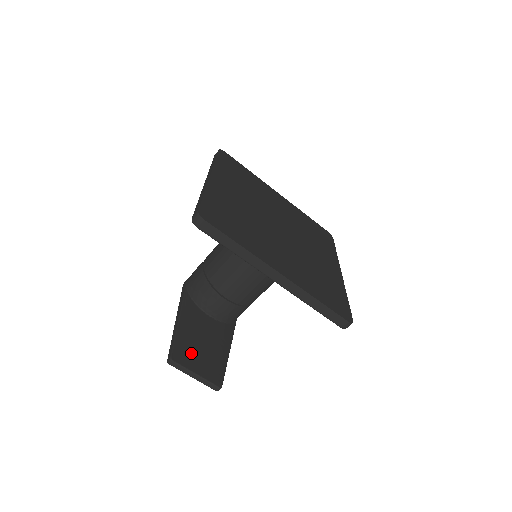
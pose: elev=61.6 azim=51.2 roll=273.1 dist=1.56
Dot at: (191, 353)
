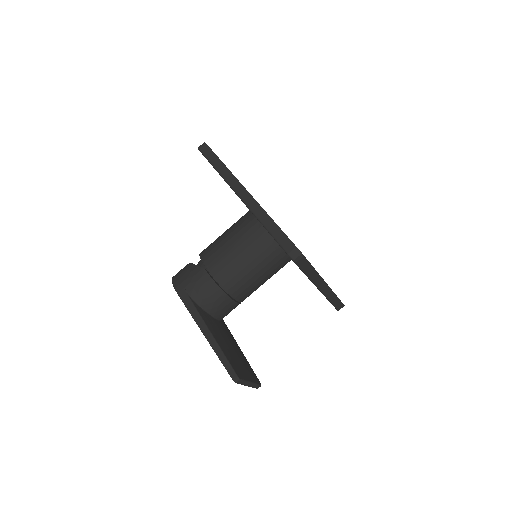
Dot at: (238, 364)
